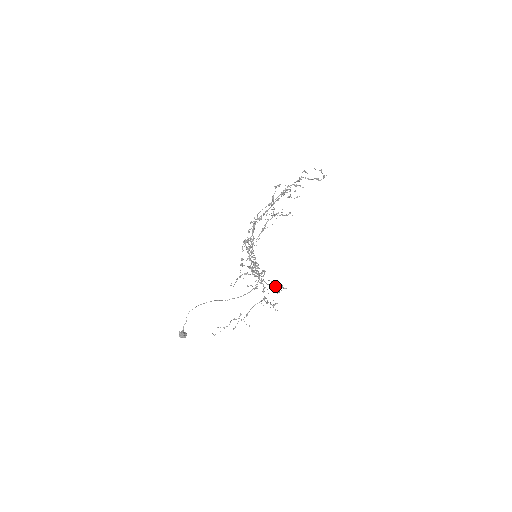
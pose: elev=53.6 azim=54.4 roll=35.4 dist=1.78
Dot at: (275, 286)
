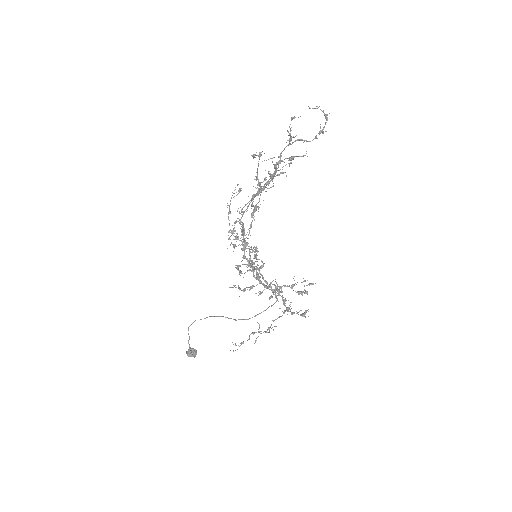
Dot at: (298, 292)
